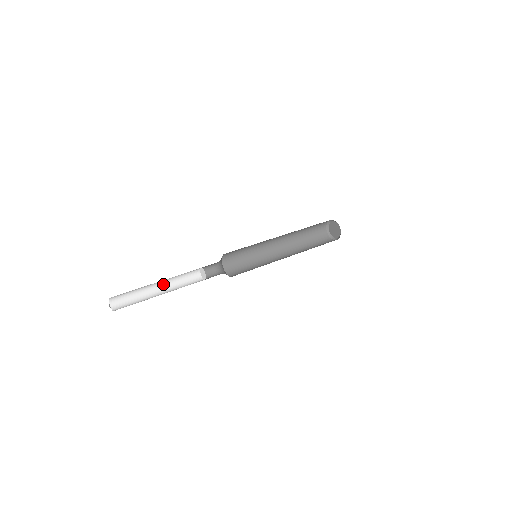
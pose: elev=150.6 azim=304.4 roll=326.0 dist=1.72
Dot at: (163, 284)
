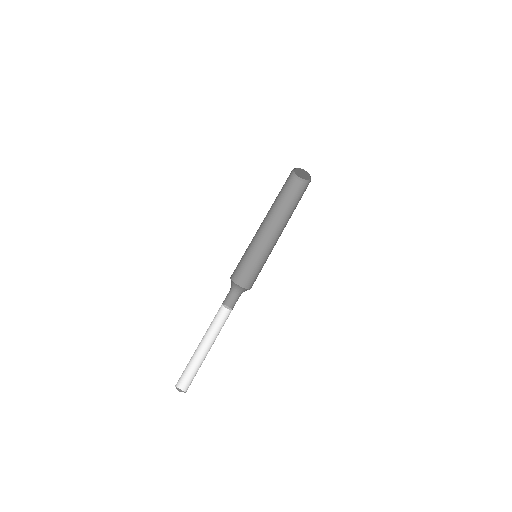
Dot at: (202, 339)
